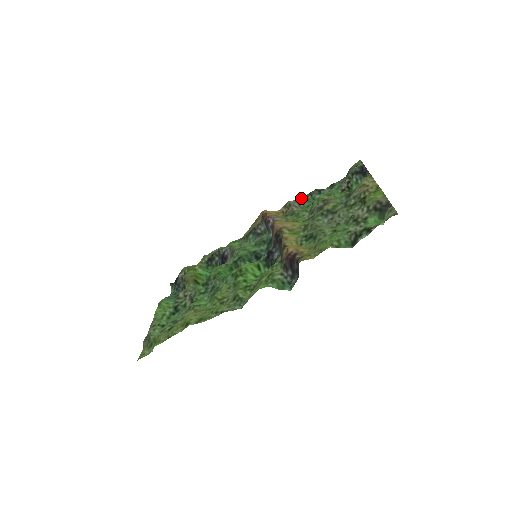
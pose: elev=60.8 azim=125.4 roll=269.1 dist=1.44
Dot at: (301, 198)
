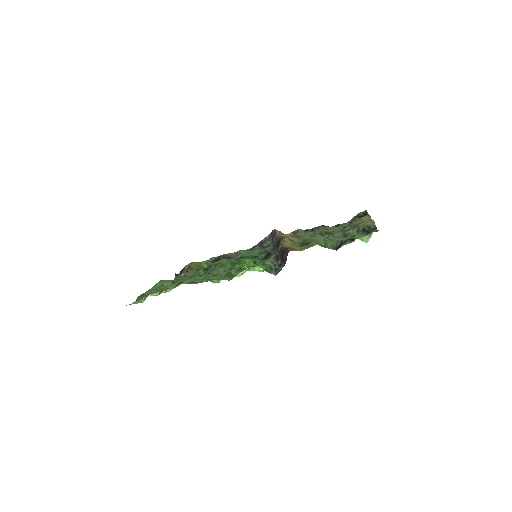
Dot at: (308, 229)
